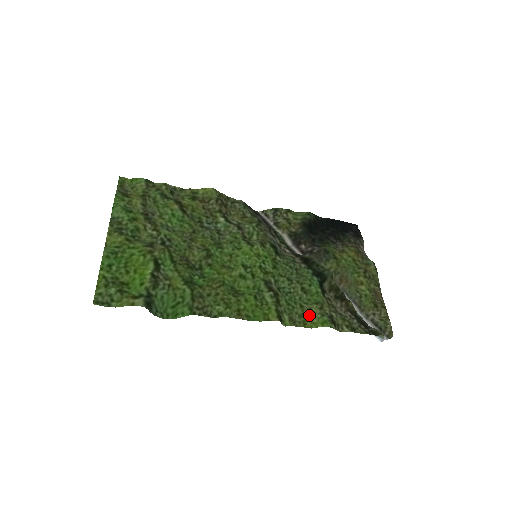
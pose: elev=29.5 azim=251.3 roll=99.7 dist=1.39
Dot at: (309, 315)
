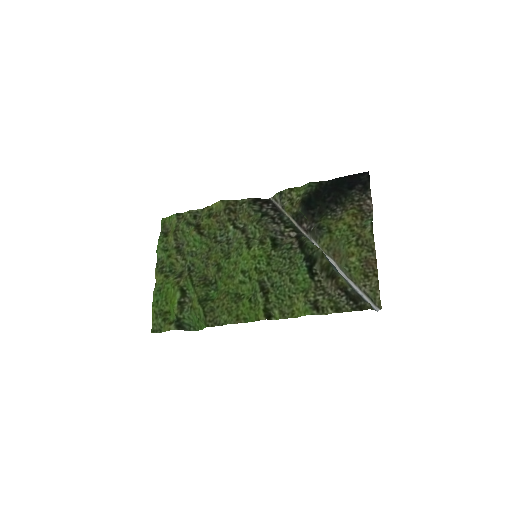
Dot at: (297, 304)
